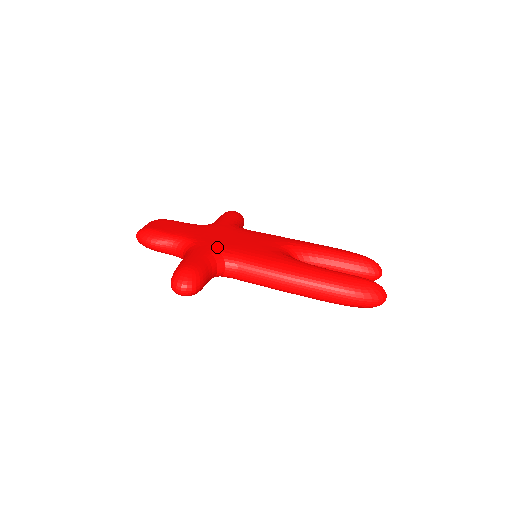
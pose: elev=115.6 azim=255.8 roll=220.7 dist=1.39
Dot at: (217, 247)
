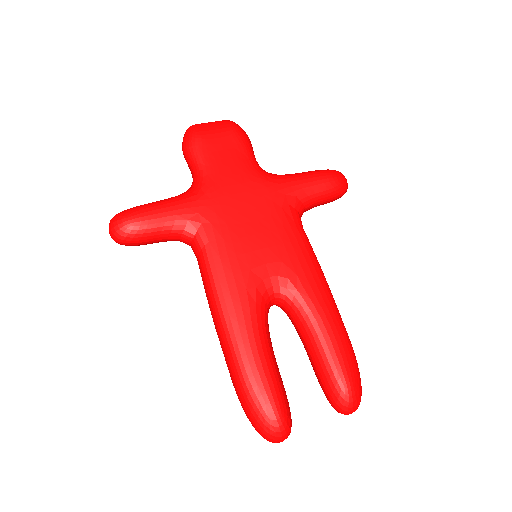
Dot at: (208, 216)
